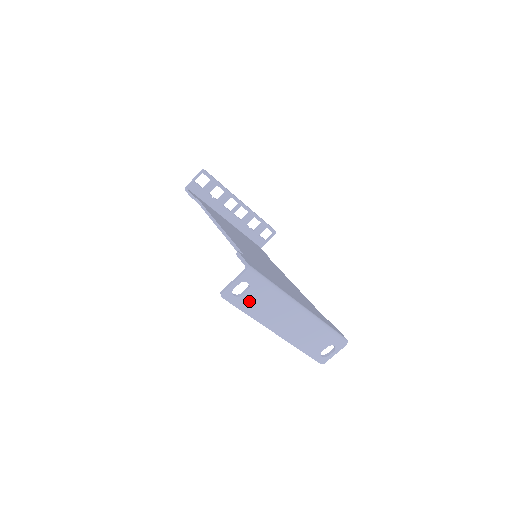
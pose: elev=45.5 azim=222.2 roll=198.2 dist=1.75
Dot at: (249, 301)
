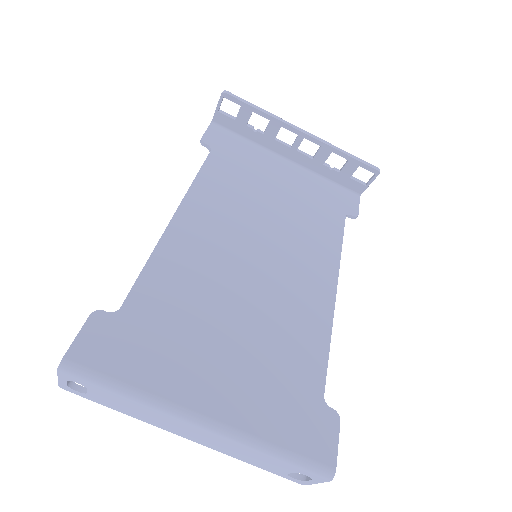
Dot at: (105, 400)
